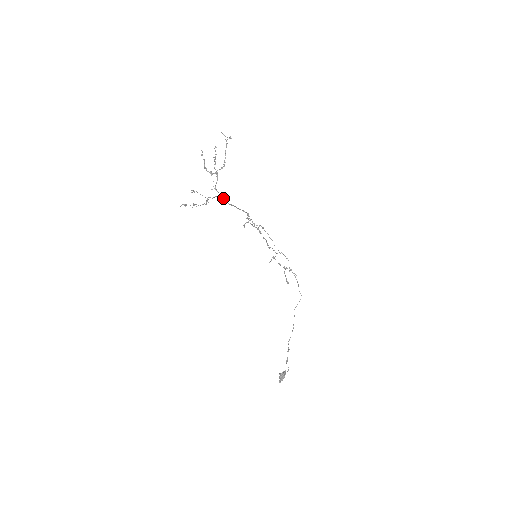
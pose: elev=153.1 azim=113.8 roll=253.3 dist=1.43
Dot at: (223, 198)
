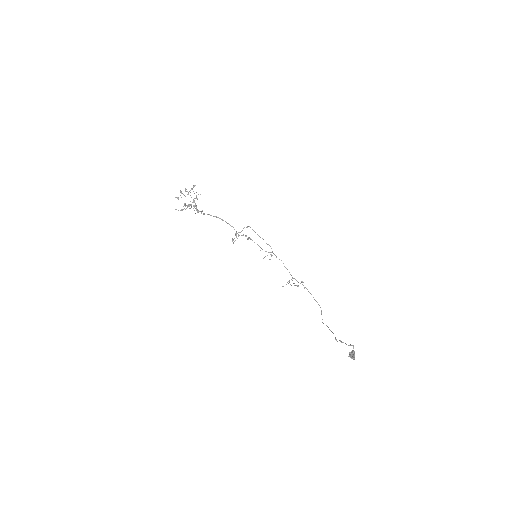
Dot at: occluded
